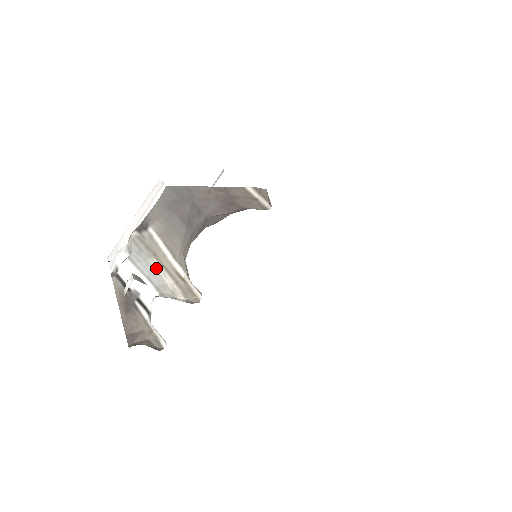
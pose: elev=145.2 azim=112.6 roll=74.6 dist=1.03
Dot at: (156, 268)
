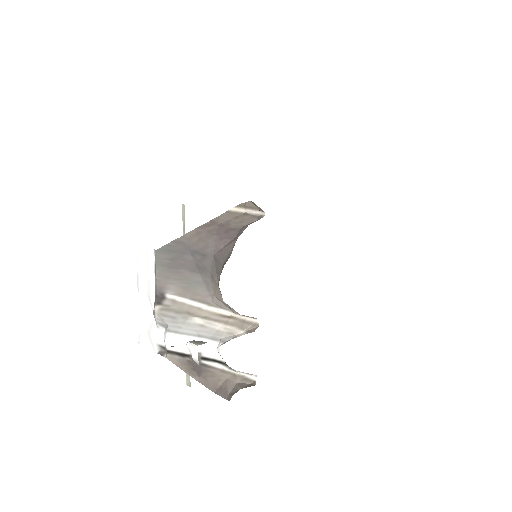
Dot at: (199, 323)
